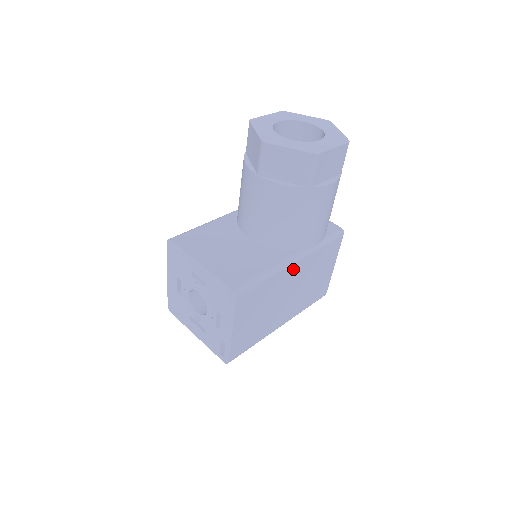
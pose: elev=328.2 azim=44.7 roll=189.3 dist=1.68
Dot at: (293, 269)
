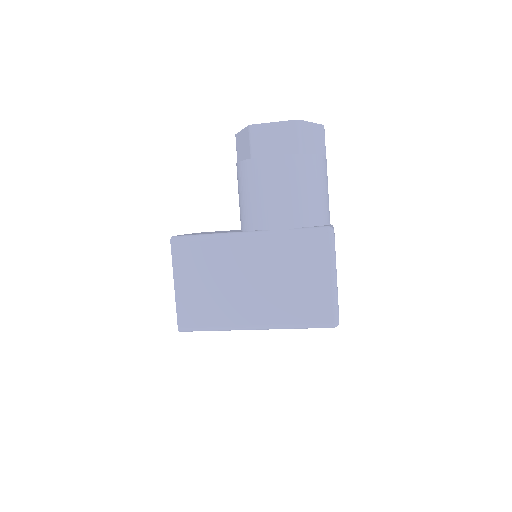
Dot at: (246, 245)
